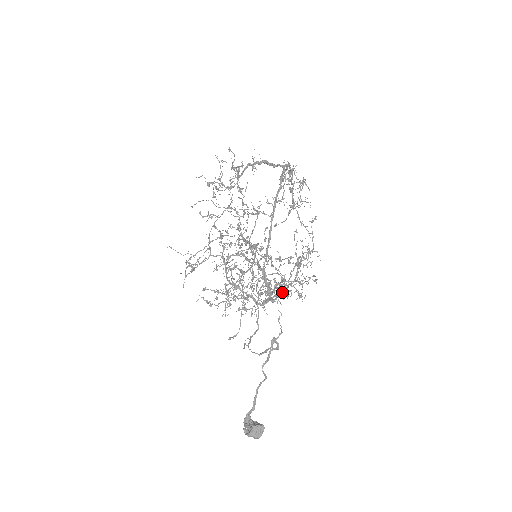
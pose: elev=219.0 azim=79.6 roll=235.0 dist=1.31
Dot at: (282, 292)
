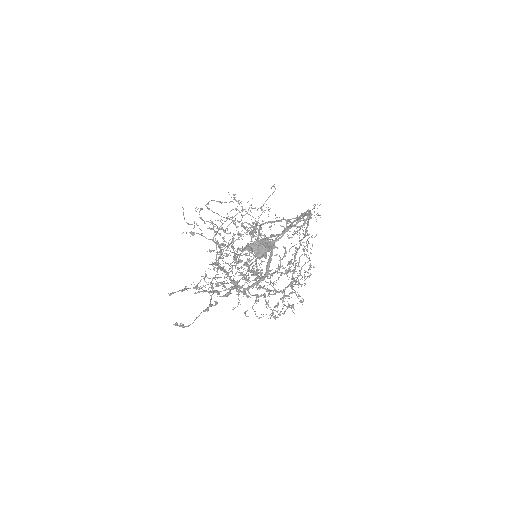
Dot at: (268, 289)
